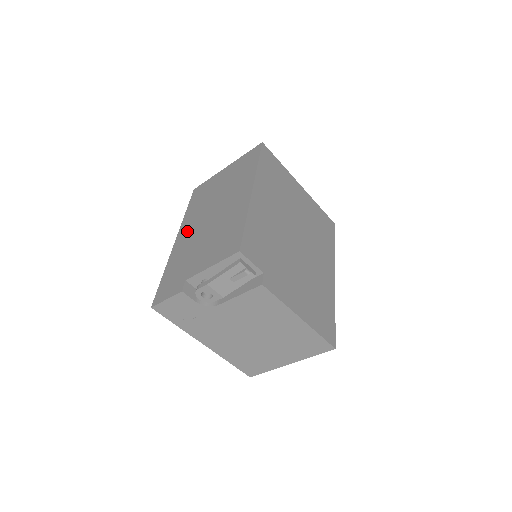
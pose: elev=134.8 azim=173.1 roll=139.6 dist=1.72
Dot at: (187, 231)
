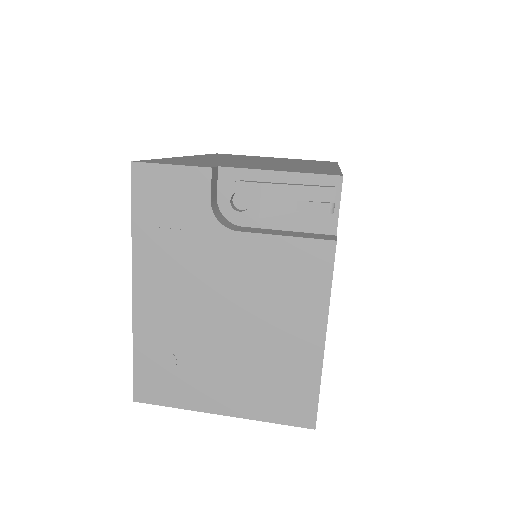
Dot at: occluded
